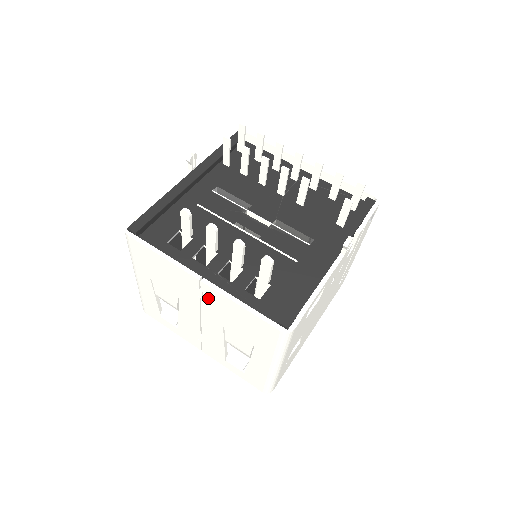
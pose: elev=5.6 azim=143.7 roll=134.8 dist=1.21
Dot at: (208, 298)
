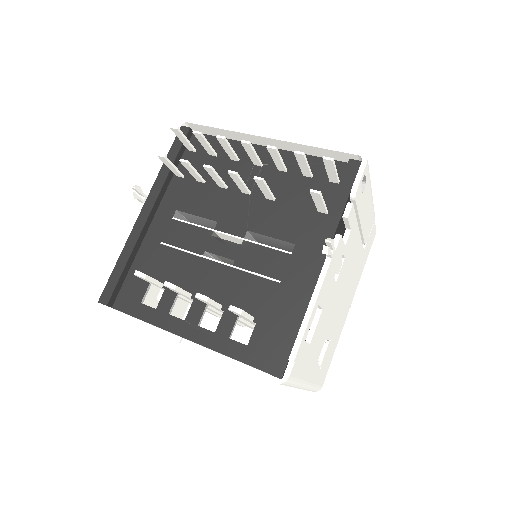
Dot at: occluded
